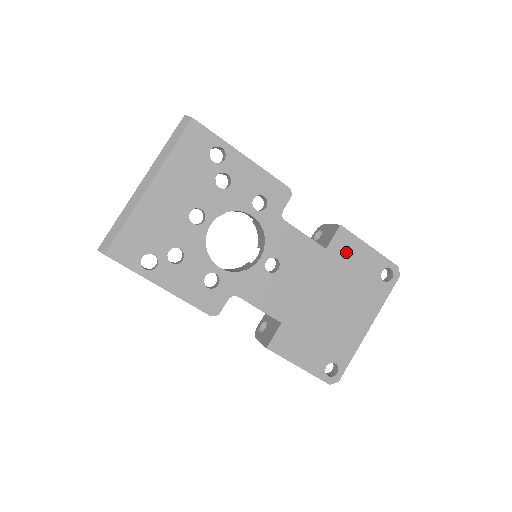
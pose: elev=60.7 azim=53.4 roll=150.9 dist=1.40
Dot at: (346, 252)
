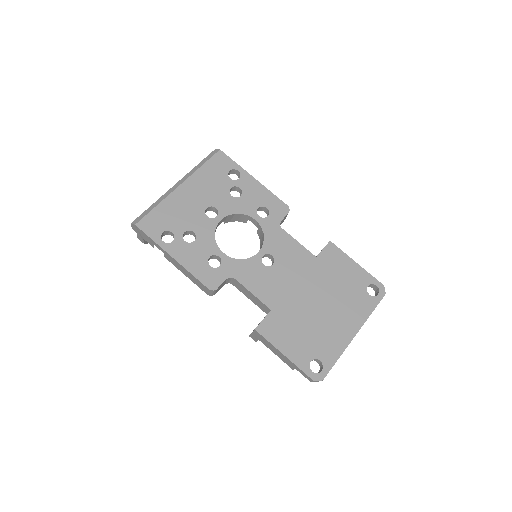
Dot at: (334, 263)
